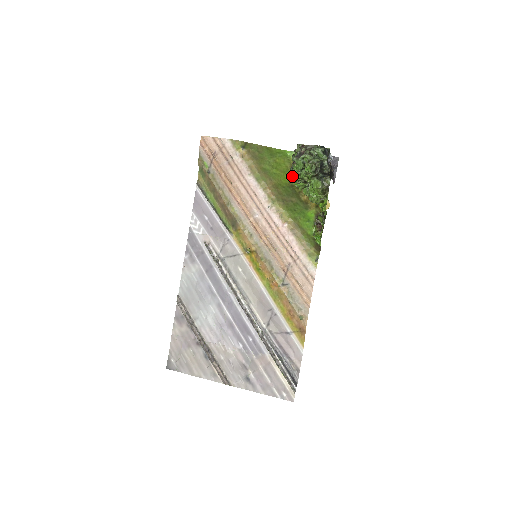
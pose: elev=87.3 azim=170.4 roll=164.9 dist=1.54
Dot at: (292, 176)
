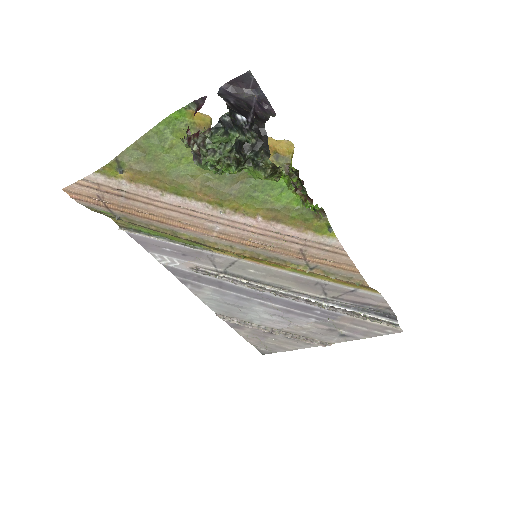
Dot at: occluded
